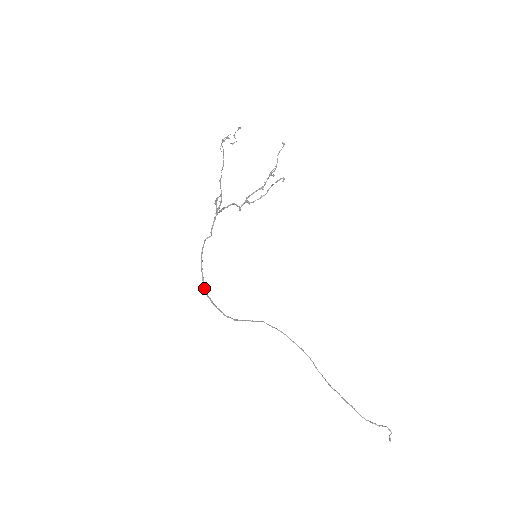
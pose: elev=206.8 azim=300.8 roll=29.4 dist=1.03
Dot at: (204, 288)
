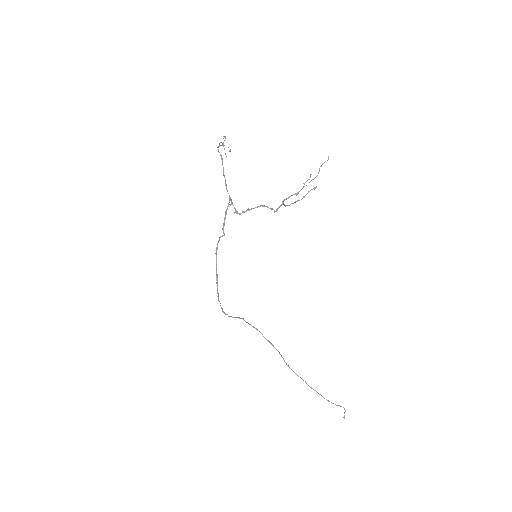
Dot at: (217, 284)
